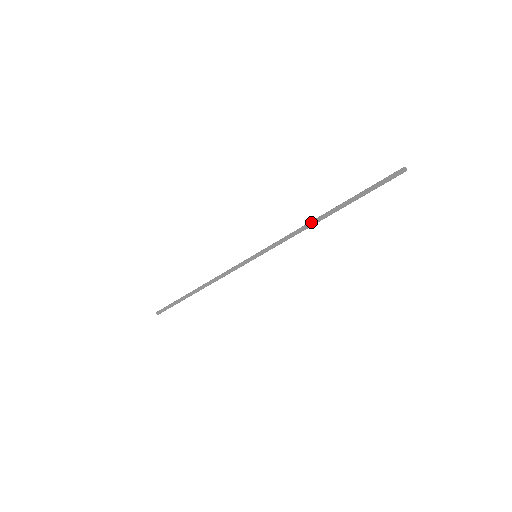
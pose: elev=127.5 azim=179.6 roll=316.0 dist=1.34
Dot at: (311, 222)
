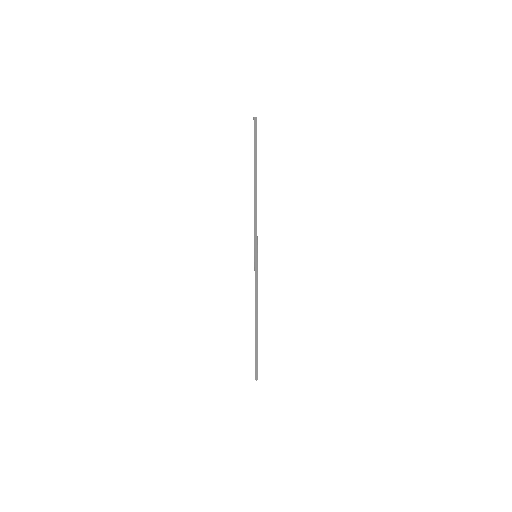
Dot at: (254, 198)
